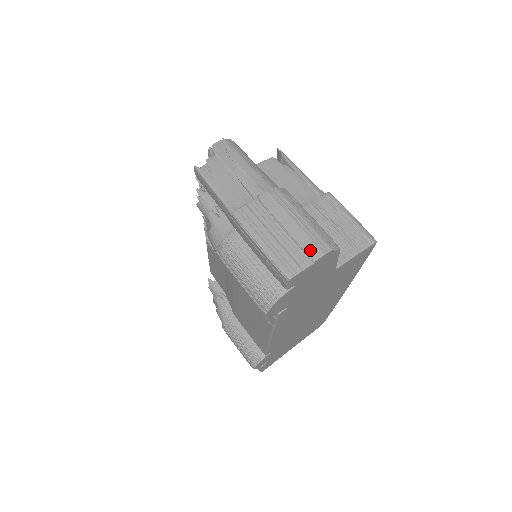
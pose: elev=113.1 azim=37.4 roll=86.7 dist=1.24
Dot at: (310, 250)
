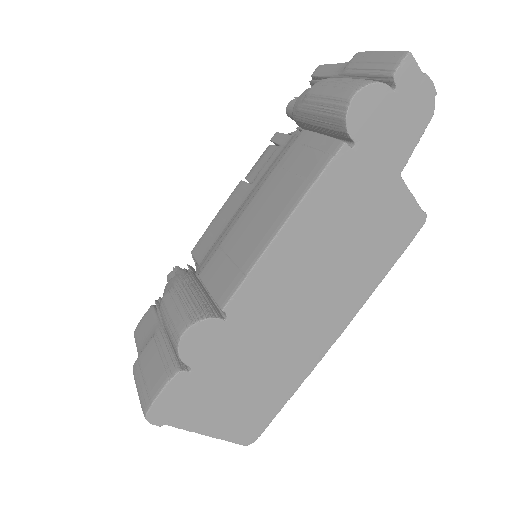
Dot at: occluded
